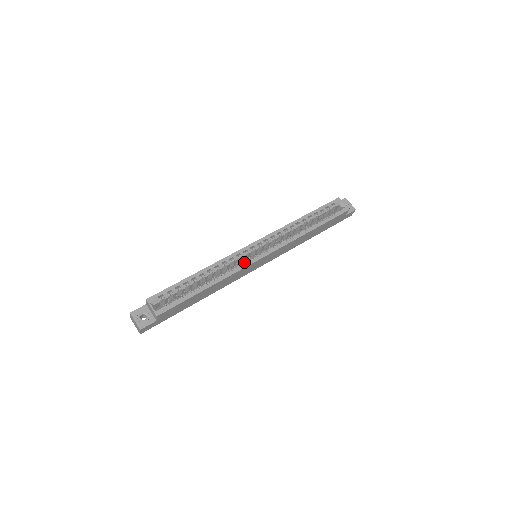
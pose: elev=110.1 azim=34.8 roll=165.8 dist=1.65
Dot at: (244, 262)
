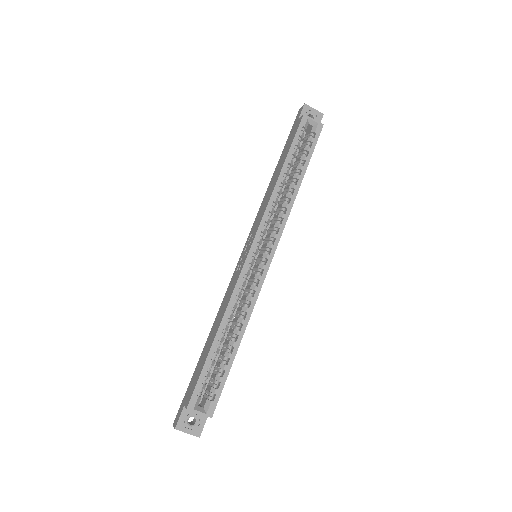
Dot at: (255, 280)
